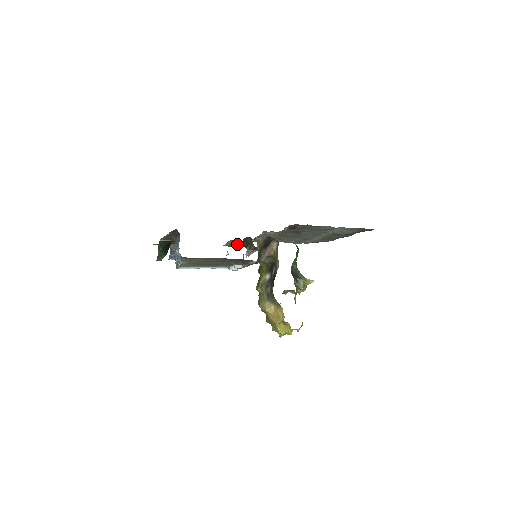
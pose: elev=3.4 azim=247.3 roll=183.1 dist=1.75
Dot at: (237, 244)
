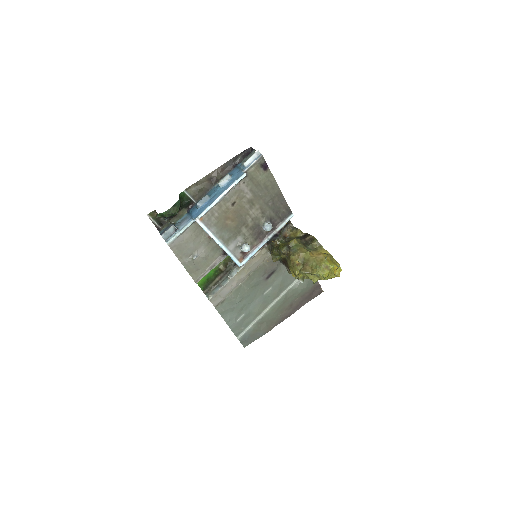
Dot at: (208, 276)
